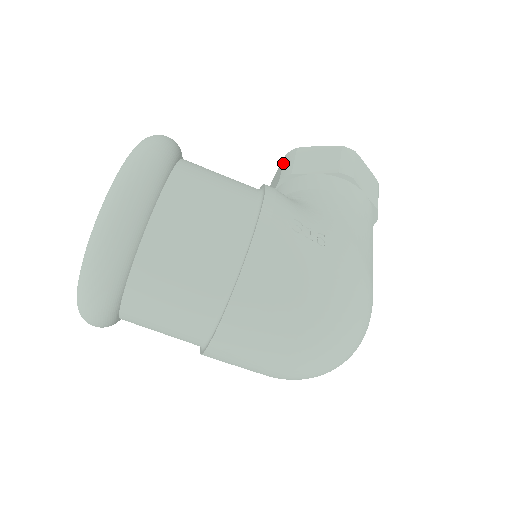
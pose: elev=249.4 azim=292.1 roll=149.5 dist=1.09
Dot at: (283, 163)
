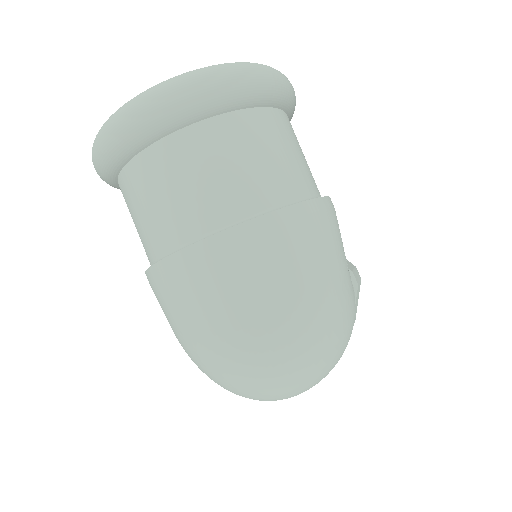
Dot at: occluded
